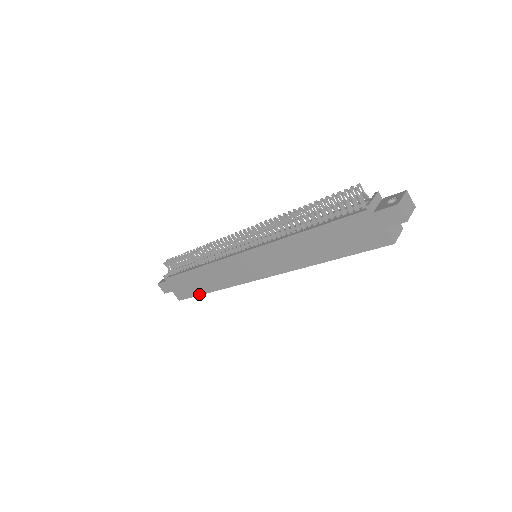
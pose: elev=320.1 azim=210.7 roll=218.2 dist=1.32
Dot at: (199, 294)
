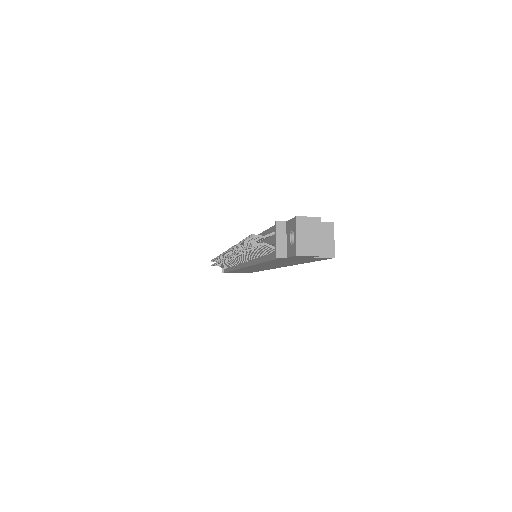
Dot at: occluded
